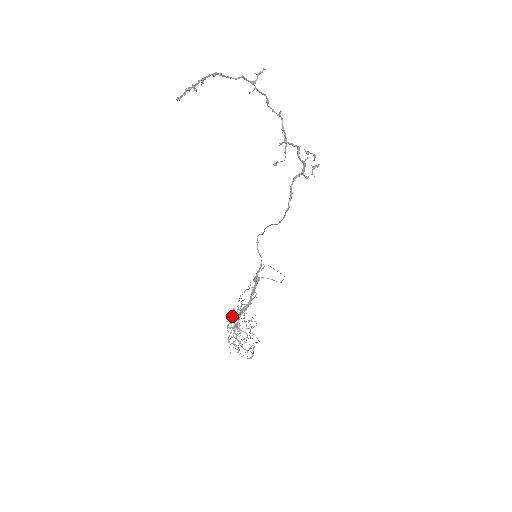
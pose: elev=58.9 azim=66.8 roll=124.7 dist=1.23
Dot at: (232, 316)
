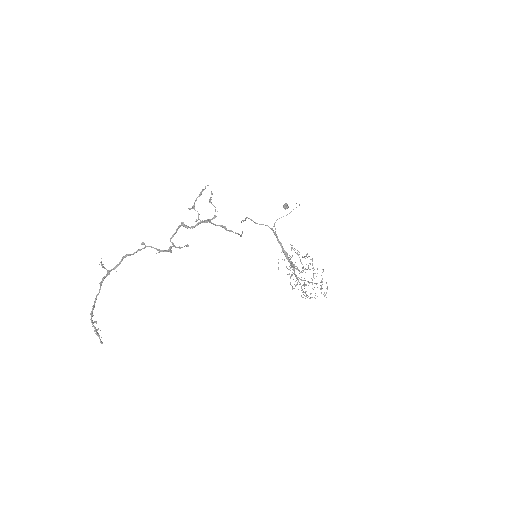
Dot at: (290, 278)
